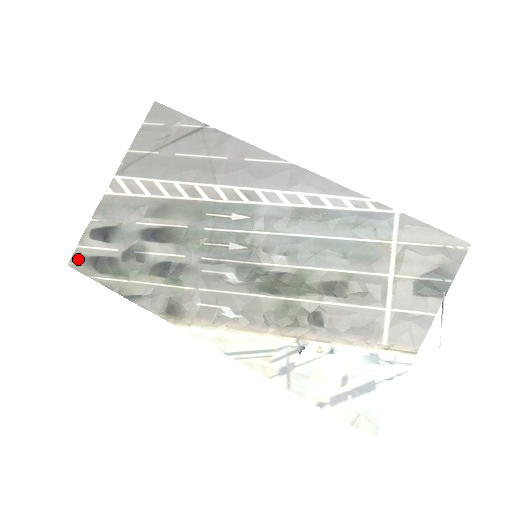
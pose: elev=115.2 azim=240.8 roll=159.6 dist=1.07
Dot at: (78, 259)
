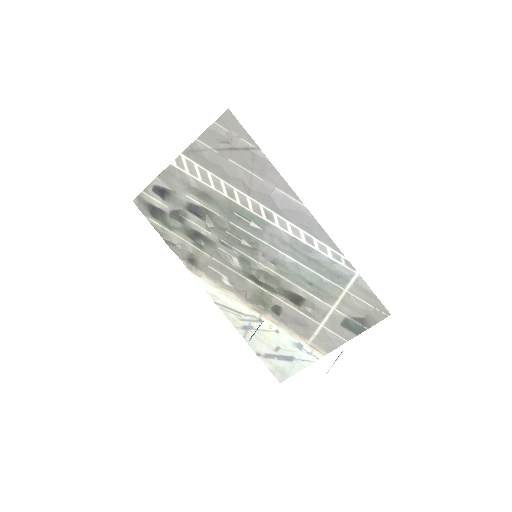
Dot at: (140, 201)
